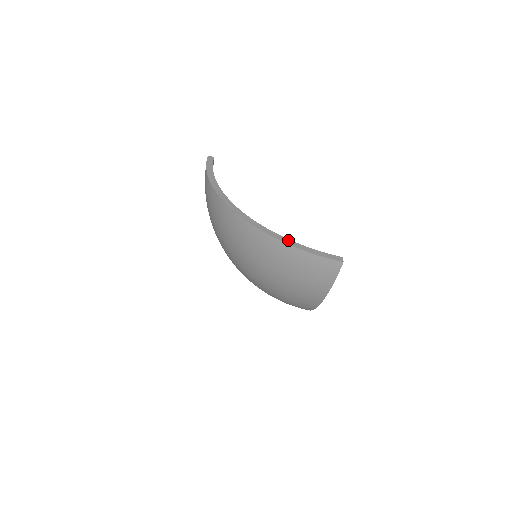
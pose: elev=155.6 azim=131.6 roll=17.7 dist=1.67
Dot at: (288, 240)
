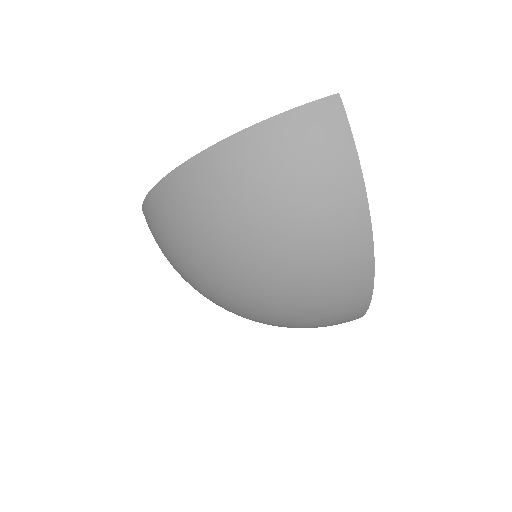
Dot at: (256, 127)
